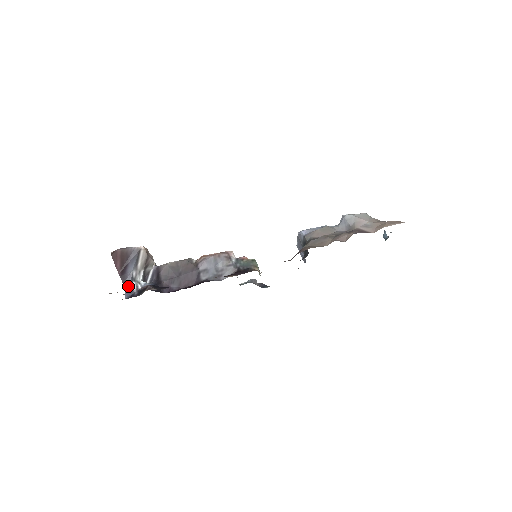
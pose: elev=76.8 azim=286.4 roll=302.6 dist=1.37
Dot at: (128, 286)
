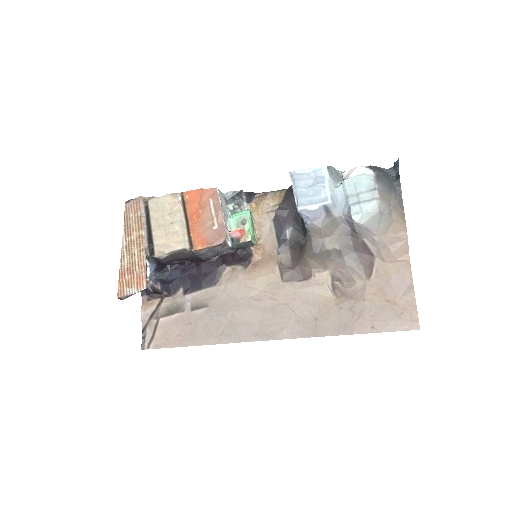
Dot at: occluded
